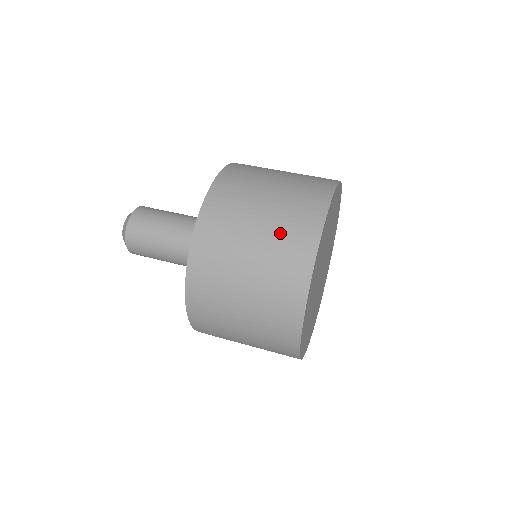
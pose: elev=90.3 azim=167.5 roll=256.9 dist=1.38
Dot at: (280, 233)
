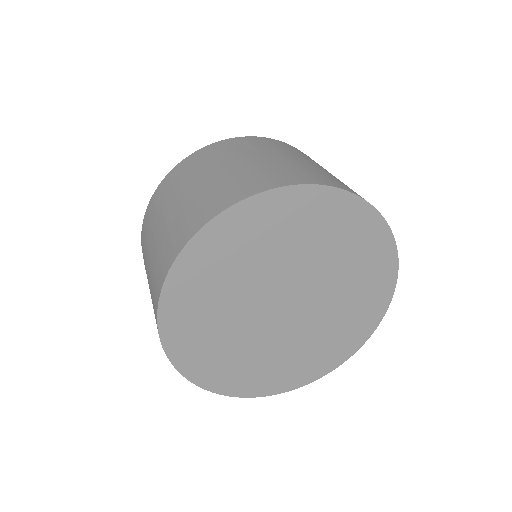
Dot at: (233, 177)
